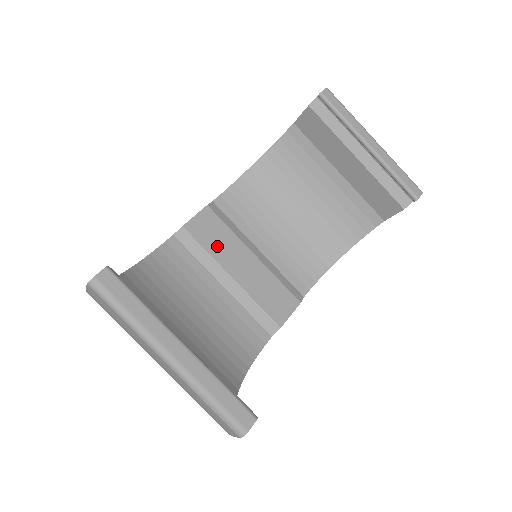
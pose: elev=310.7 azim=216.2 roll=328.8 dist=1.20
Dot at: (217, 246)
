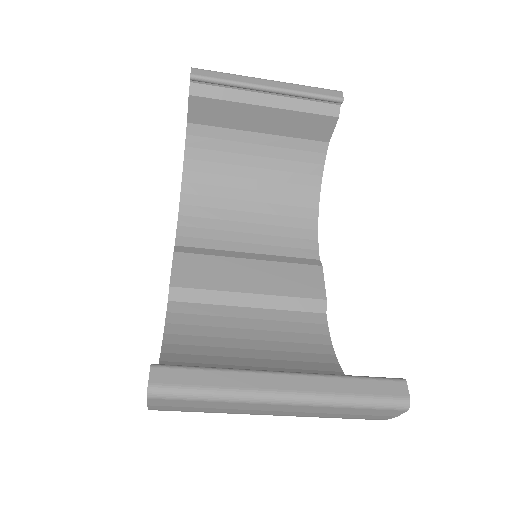
Dot at: (214, 278)
